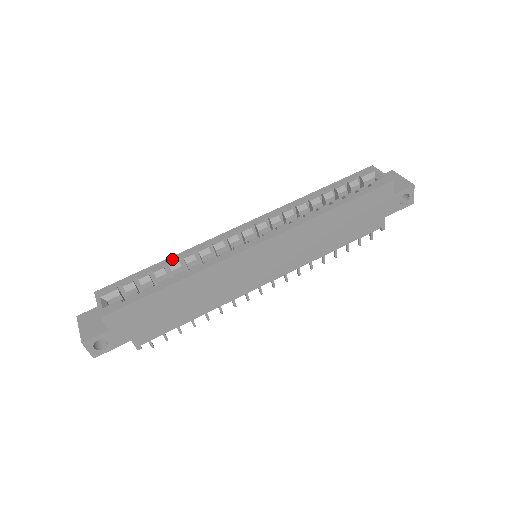
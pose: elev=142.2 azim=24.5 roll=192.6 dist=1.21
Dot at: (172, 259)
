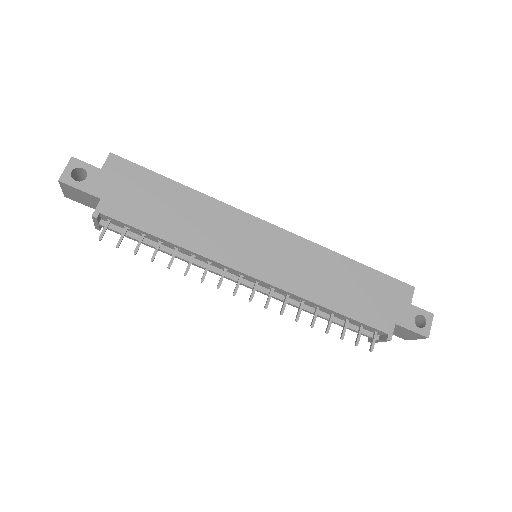
Dot at: occluded
